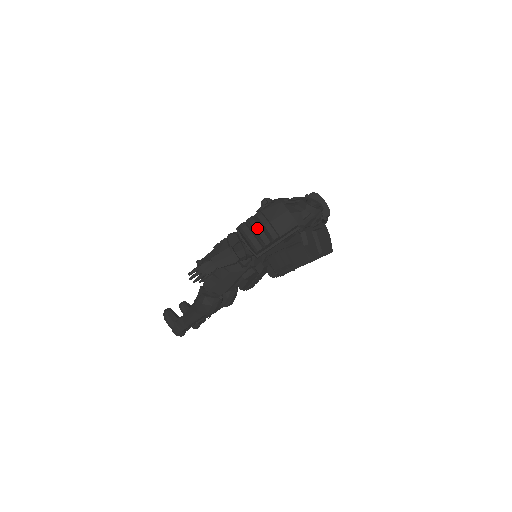
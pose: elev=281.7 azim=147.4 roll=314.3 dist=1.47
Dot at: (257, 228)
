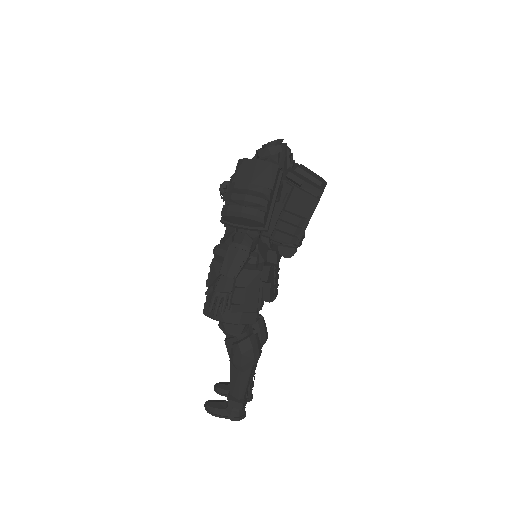
Dot at: (243, 197)
